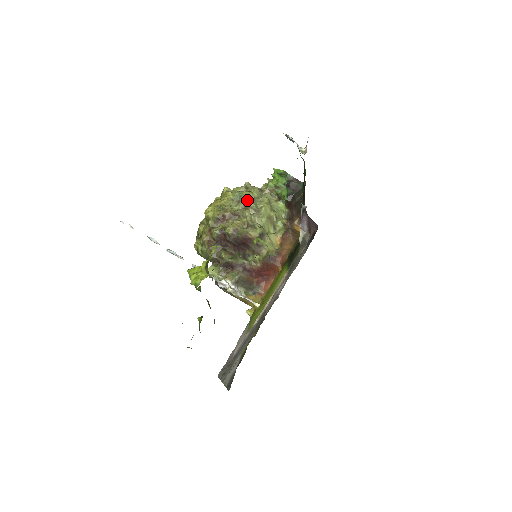
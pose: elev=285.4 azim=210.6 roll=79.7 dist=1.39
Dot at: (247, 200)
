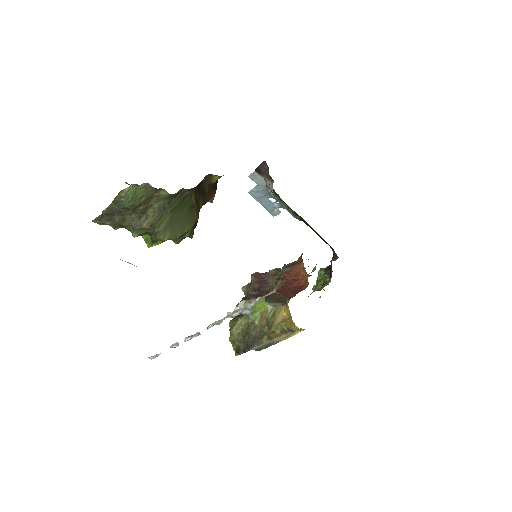
Dot at: occluded
